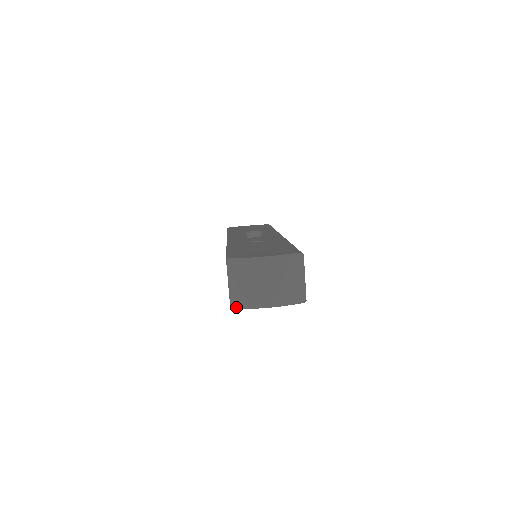
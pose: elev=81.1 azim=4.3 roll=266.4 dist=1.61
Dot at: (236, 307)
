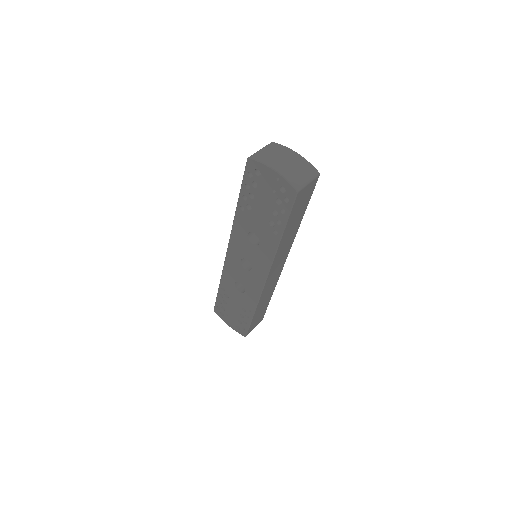
Dot at: (252, 157)
